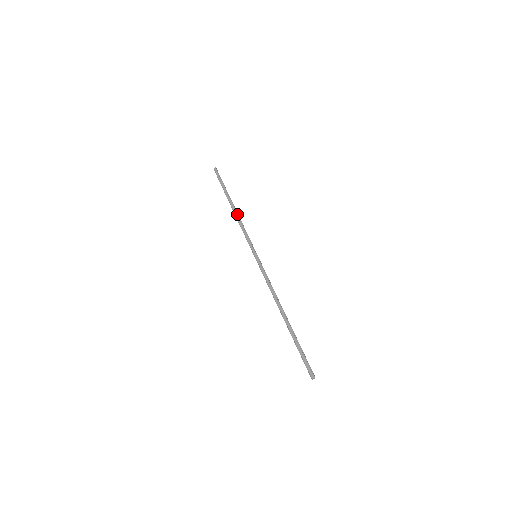
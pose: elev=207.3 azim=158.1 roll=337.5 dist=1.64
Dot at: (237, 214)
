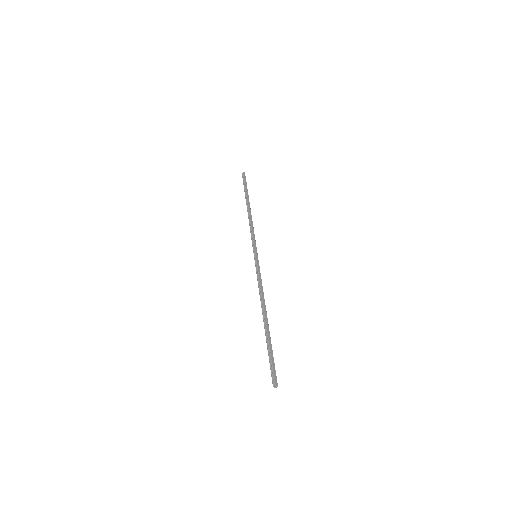
Dot at: occluded
